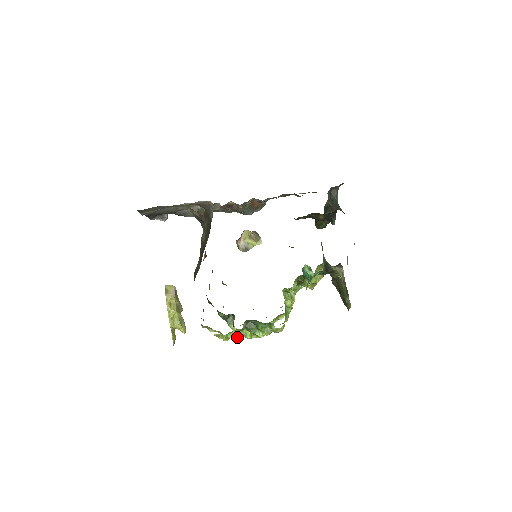
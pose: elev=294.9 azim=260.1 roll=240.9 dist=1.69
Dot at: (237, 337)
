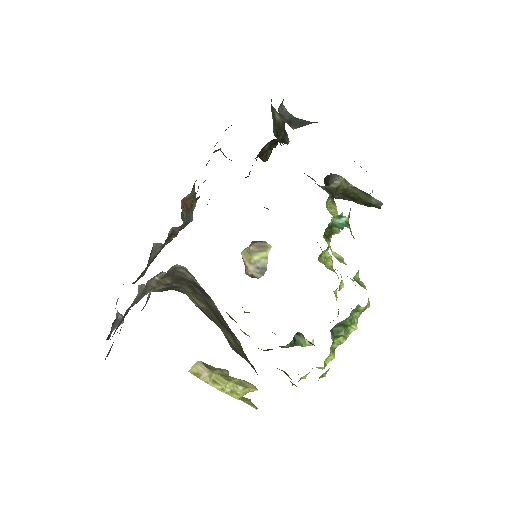
Dot at: (334, 354)
